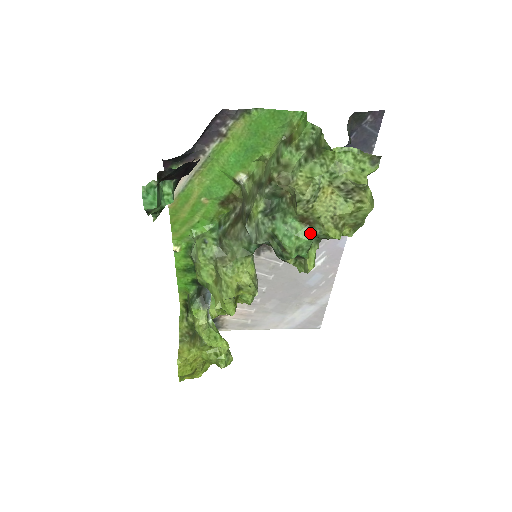
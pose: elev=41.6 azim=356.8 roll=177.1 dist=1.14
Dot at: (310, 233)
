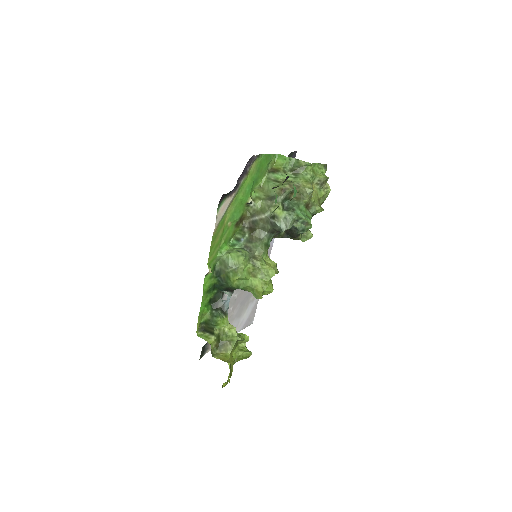
Dot at: (310, 213)
